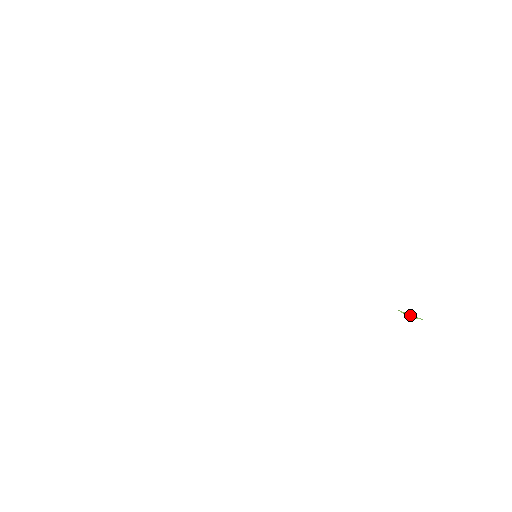
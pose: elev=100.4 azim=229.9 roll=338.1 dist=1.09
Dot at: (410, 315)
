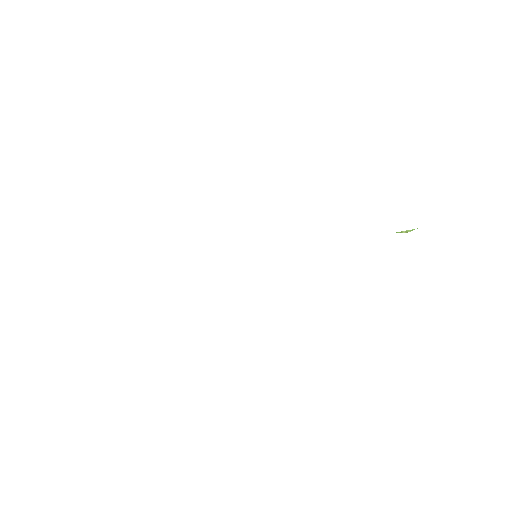
Dot at: (406, 231)
